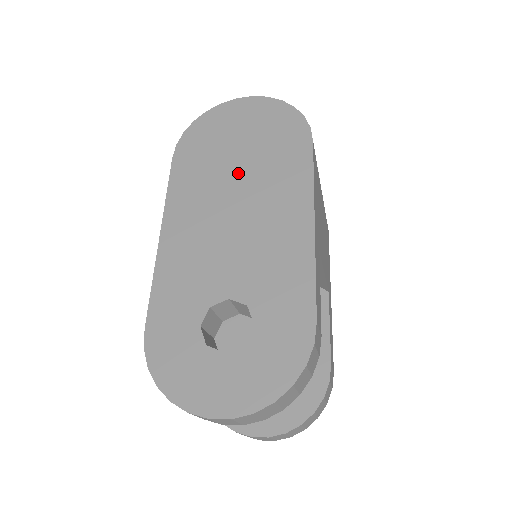
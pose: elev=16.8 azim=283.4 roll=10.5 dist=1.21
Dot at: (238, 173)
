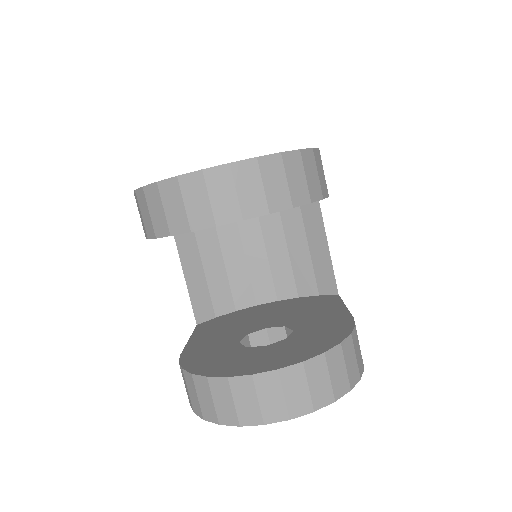
Dot at: occluded
